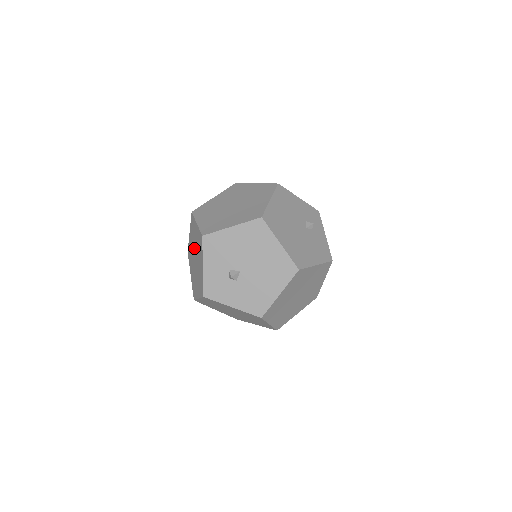
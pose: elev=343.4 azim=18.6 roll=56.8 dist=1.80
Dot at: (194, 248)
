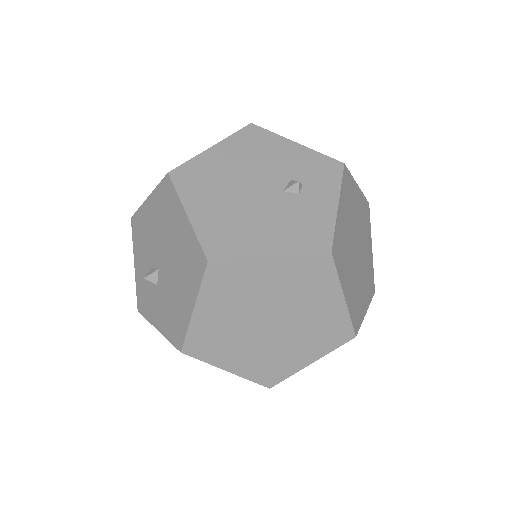
Dot at: occluded
